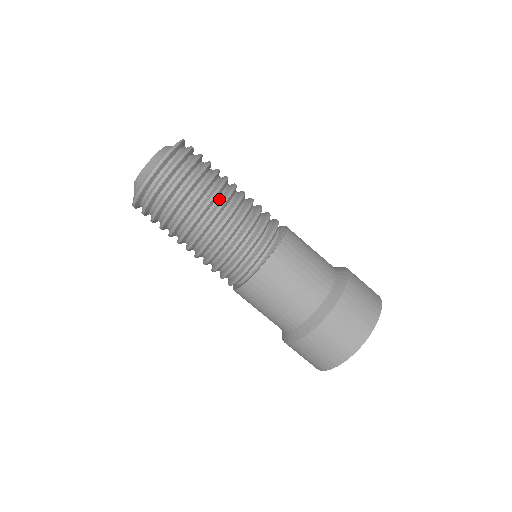
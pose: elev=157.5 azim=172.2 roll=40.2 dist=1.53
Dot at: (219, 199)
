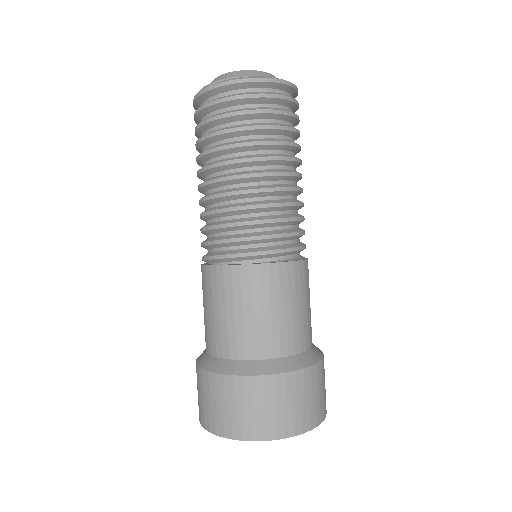
Dot at: occluded
